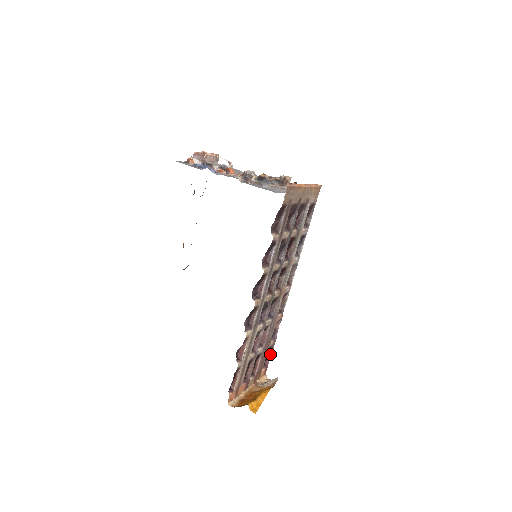
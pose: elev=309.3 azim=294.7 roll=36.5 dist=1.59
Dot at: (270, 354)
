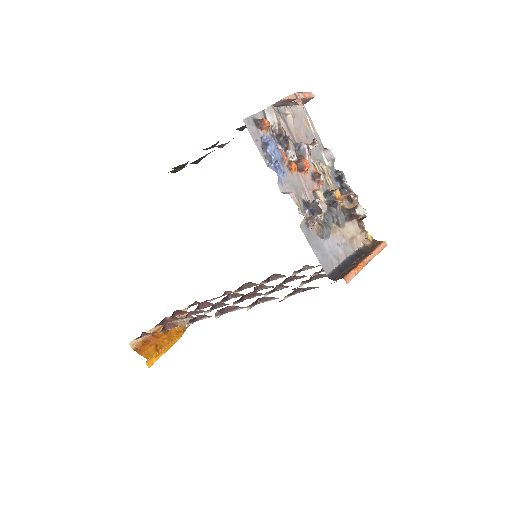
Dot at: occluded
